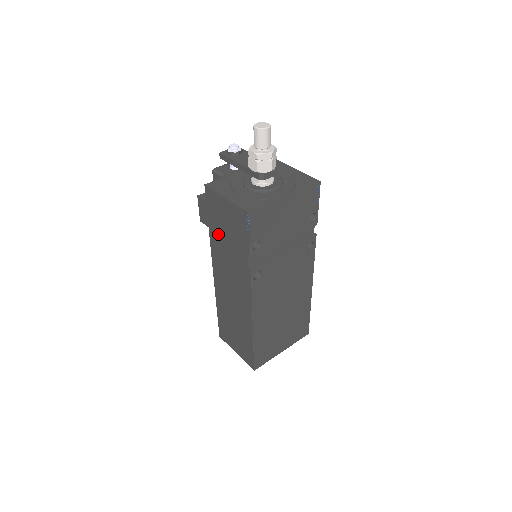
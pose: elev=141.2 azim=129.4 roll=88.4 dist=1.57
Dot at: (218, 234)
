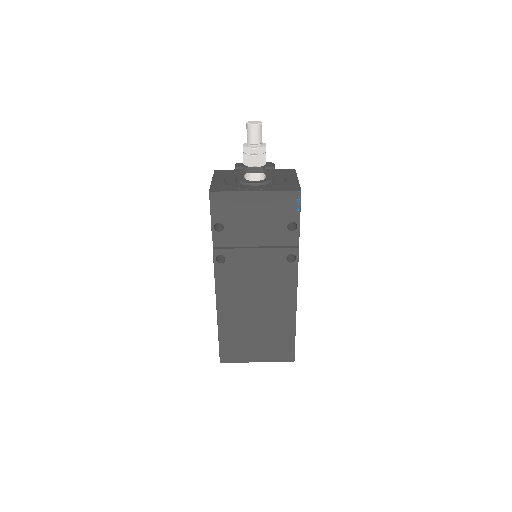
Dot at: occluded
